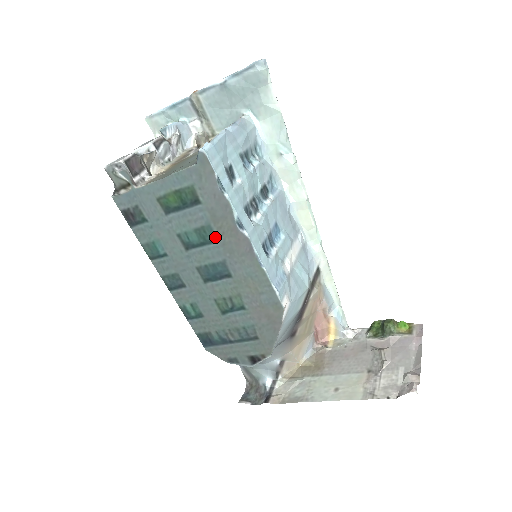
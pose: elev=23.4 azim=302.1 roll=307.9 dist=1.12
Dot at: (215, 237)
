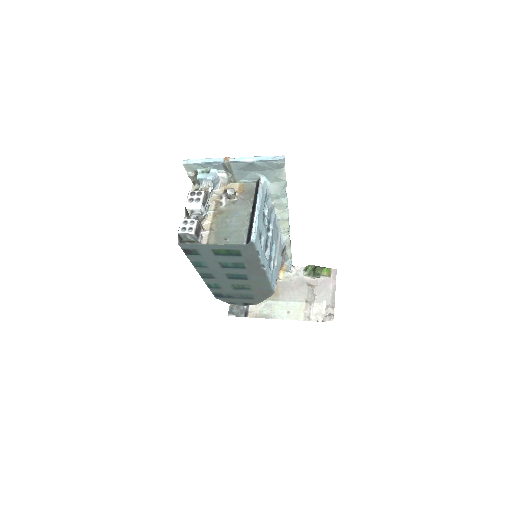
Dot at: (244, 267)
